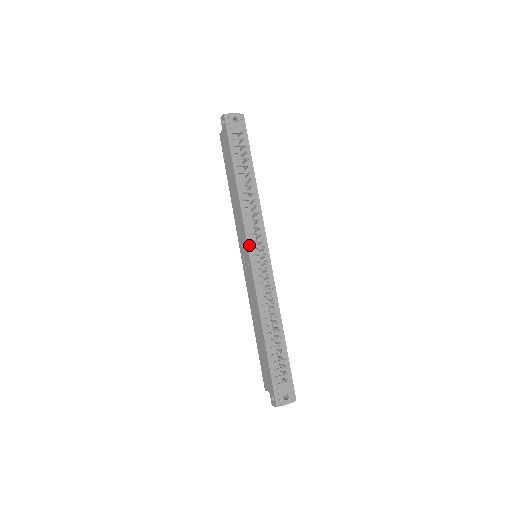
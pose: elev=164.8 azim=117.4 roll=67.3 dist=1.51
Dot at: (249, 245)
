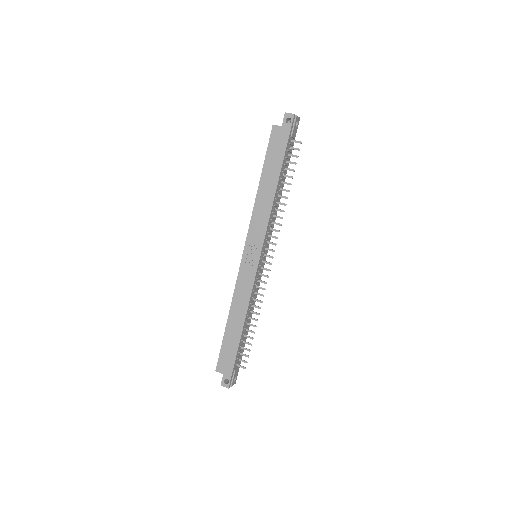
Dot at: (263, 249)
